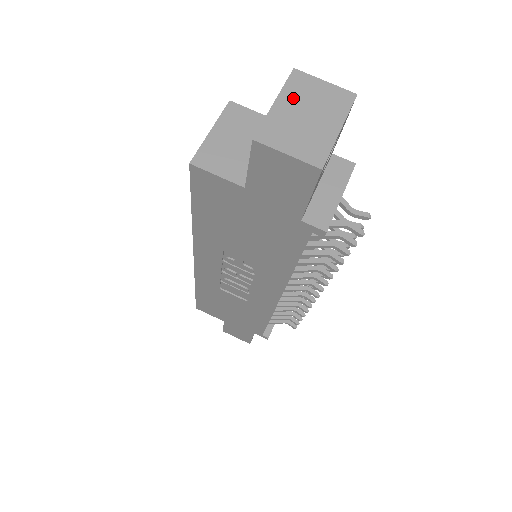
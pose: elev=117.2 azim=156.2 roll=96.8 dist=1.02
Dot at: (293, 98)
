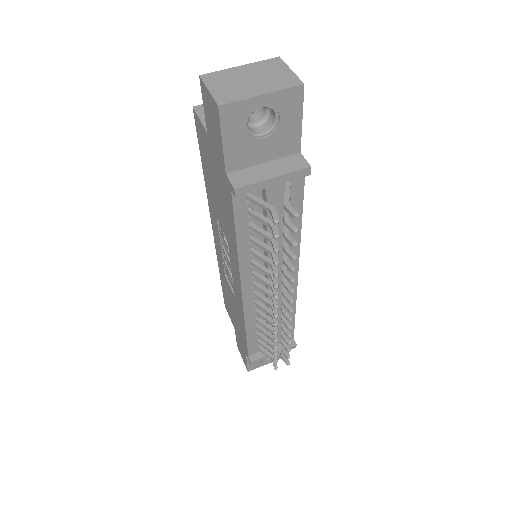
Dot at: (255, 69)
